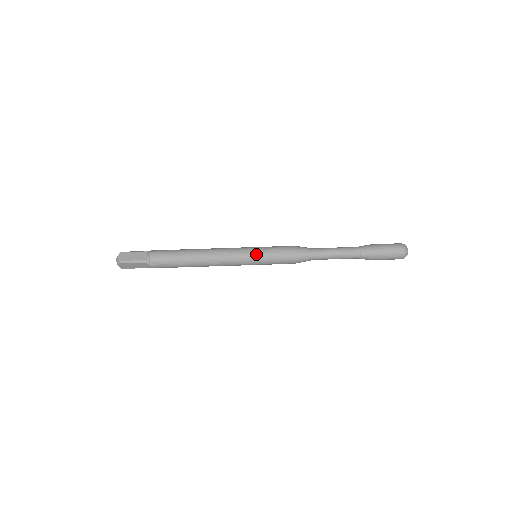
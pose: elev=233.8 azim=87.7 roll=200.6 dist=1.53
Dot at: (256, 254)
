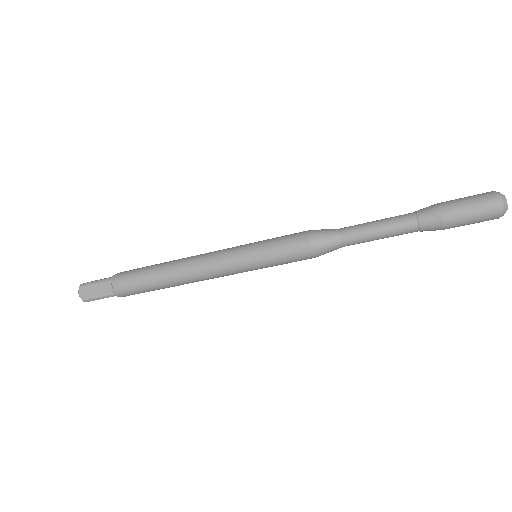
Dot at: (254, 262)
